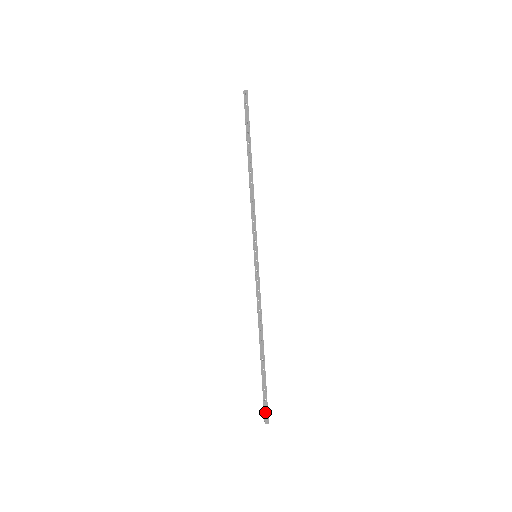
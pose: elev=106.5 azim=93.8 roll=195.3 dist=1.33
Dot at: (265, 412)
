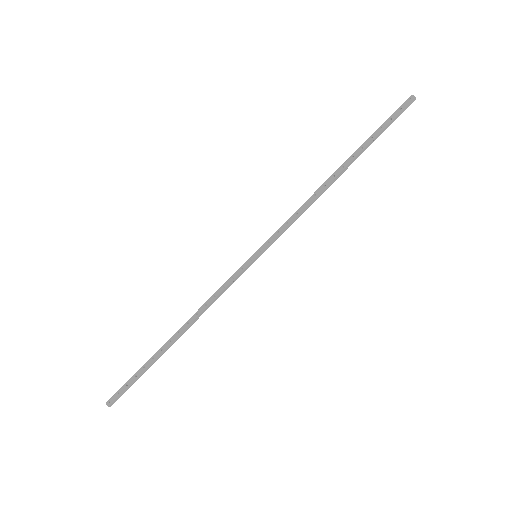
Dot at: (117, 394)
